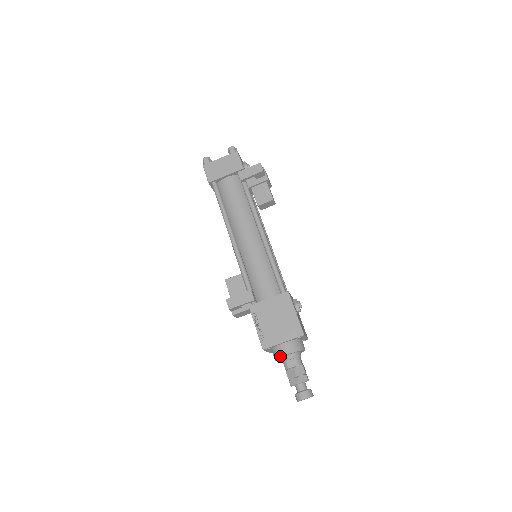
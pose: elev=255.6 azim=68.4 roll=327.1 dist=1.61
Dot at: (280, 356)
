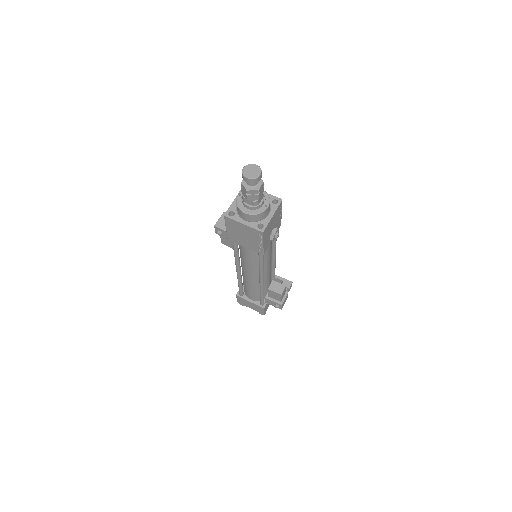
Dot at: occluded
